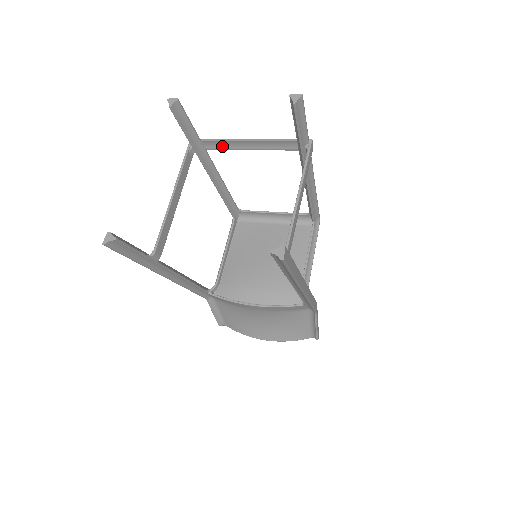
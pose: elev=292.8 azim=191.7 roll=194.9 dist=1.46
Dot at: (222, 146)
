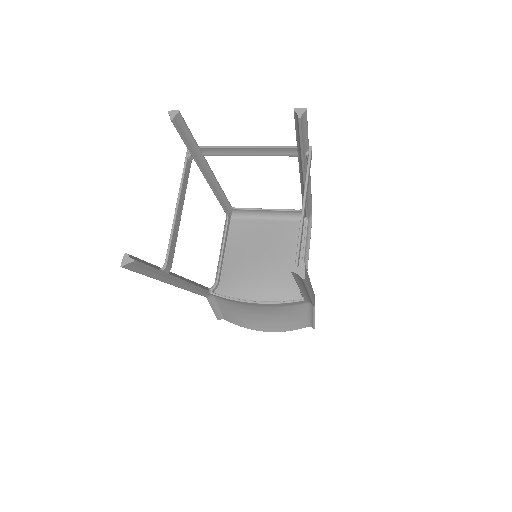
Dot at: (221, 153)
